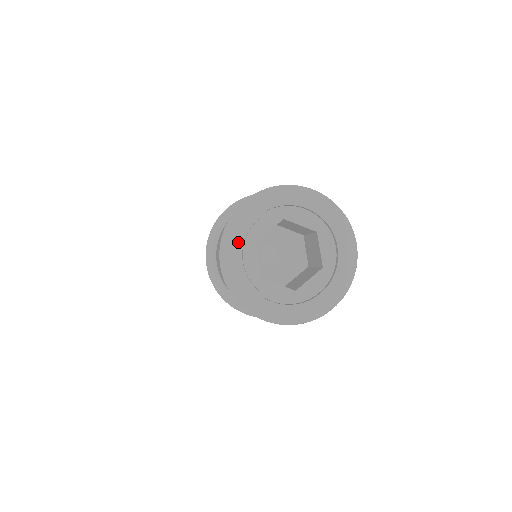
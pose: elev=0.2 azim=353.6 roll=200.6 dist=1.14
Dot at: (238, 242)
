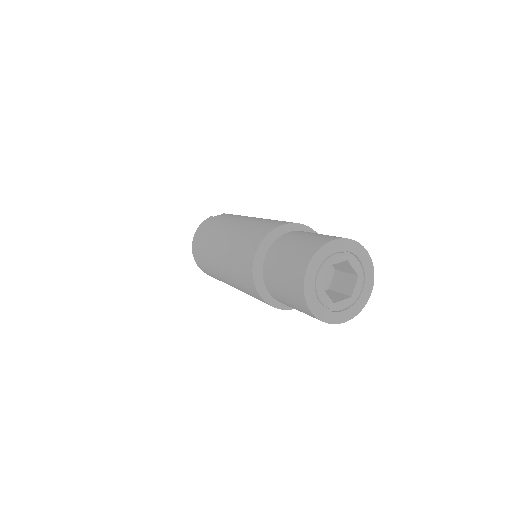
Dot at: (314, 295)
